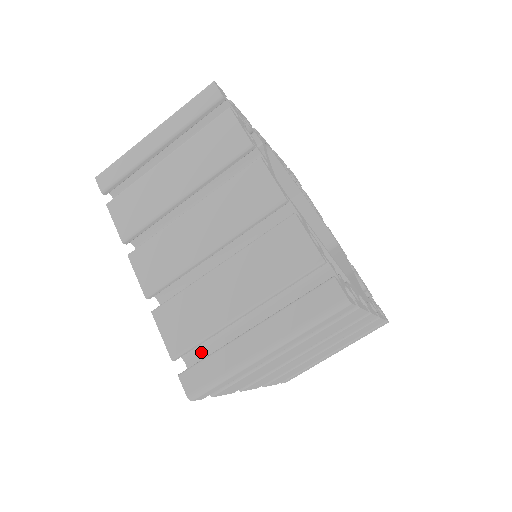
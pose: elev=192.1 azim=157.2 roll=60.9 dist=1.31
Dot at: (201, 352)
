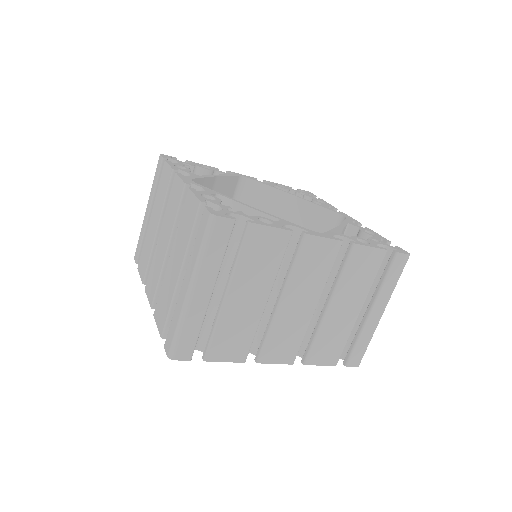
Dot at: occluded
